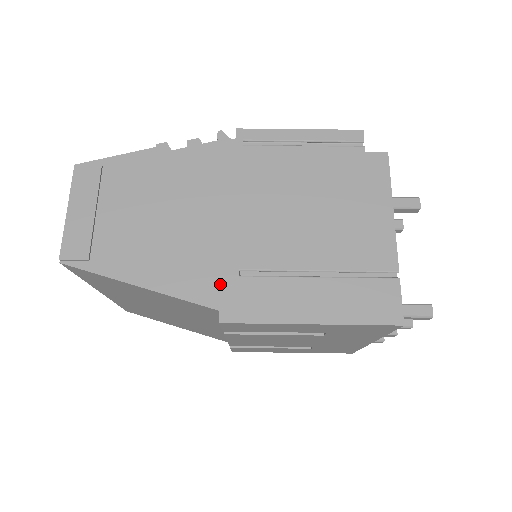
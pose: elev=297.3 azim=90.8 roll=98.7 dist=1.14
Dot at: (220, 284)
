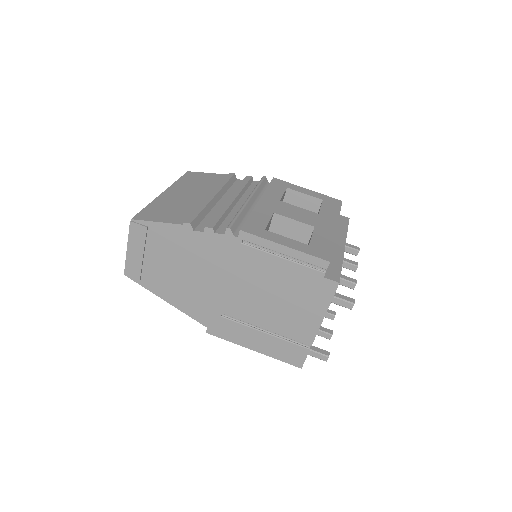
Dot at: (210, 316)
